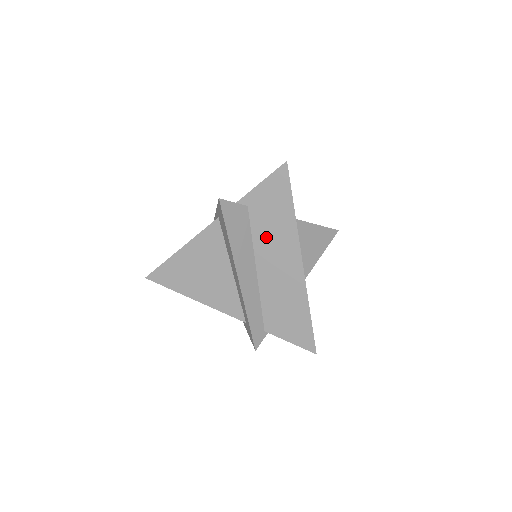
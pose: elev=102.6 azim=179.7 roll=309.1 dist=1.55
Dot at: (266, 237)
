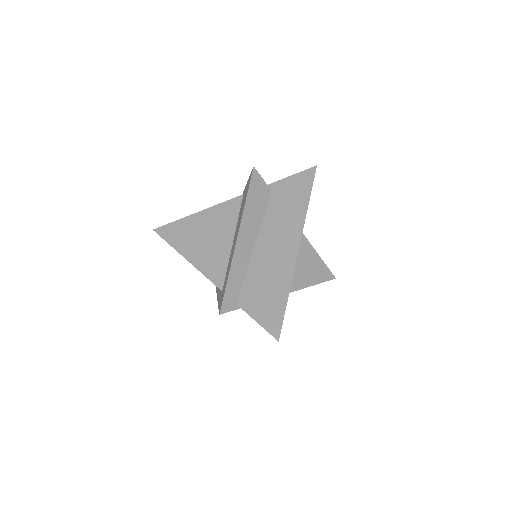
Dot at: (276, 217)
